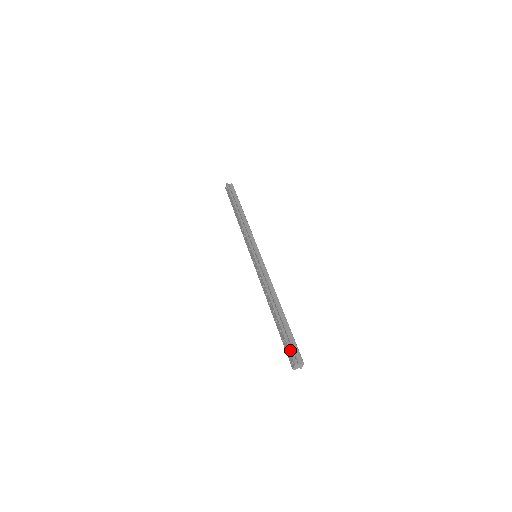
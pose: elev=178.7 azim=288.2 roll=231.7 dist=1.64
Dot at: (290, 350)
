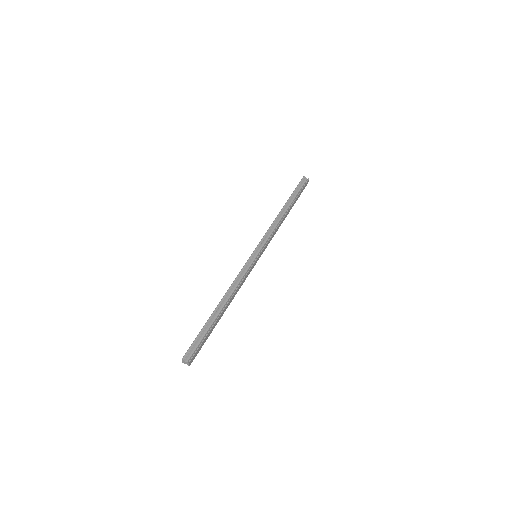
Dot at: (190, 346)
